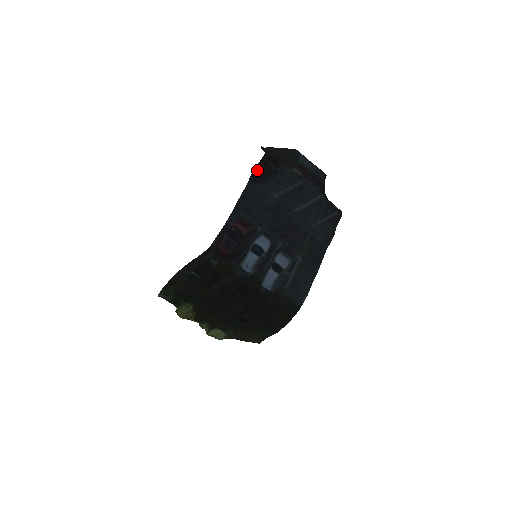
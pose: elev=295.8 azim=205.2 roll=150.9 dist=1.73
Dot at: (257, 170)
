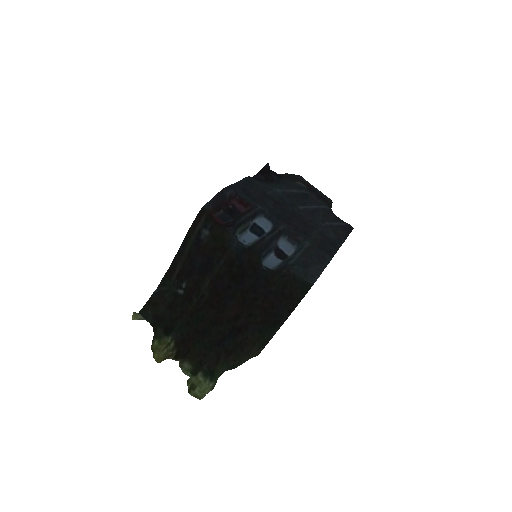
Dot at: (259, 176)
